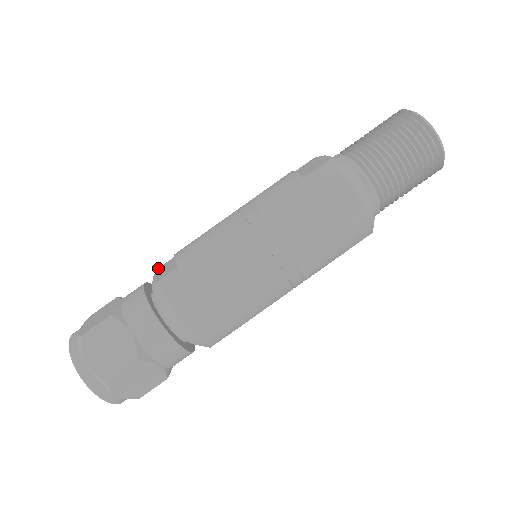
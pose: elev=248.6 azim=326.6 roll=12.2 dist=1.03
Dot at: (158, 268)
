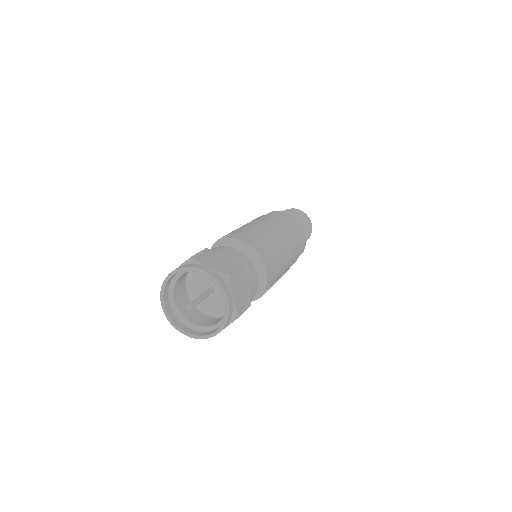
Dot at: occluded
